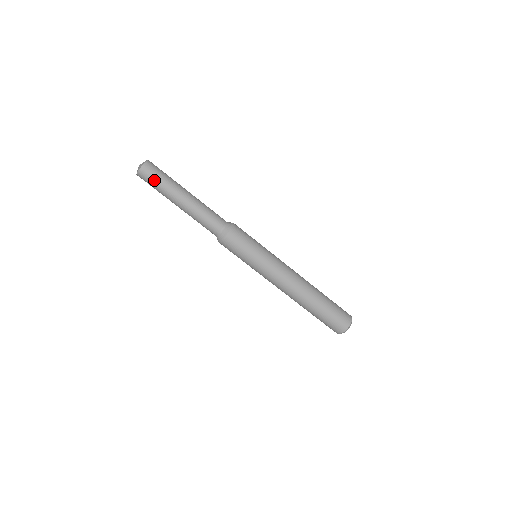
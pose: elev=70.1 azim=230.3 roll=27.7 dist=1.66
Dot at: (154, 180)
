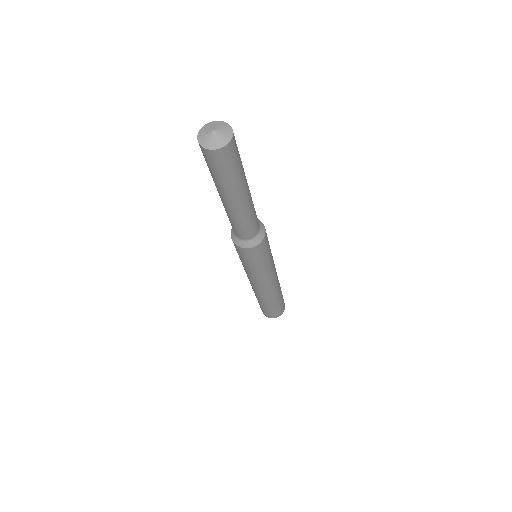
Dot at: (230, 167)
